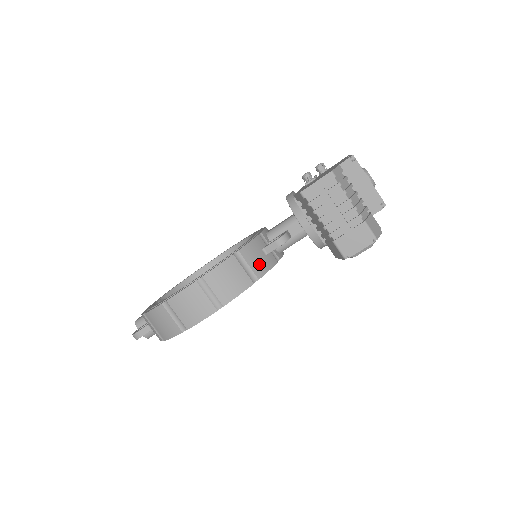
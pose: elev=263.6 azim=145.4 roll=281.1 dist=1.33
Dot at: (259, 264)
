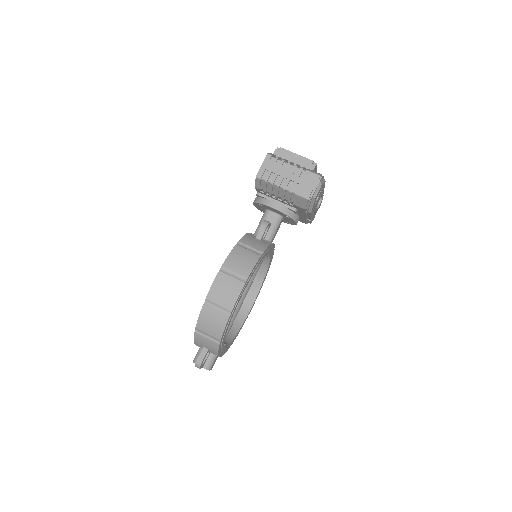
Dot at: (258, 245)
